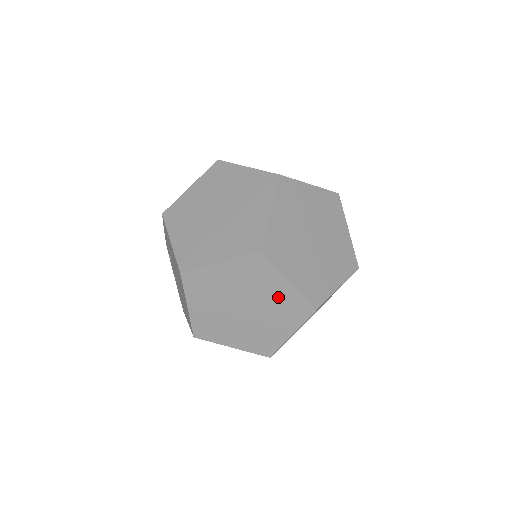
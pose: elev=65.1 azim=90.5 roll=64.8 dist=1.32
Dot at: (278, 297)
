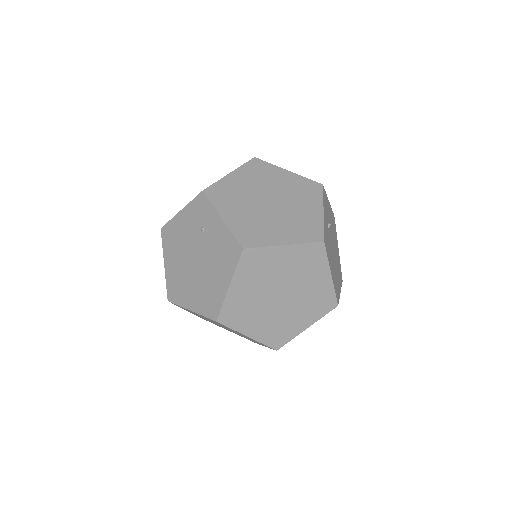
Dot at: (249, 339)
